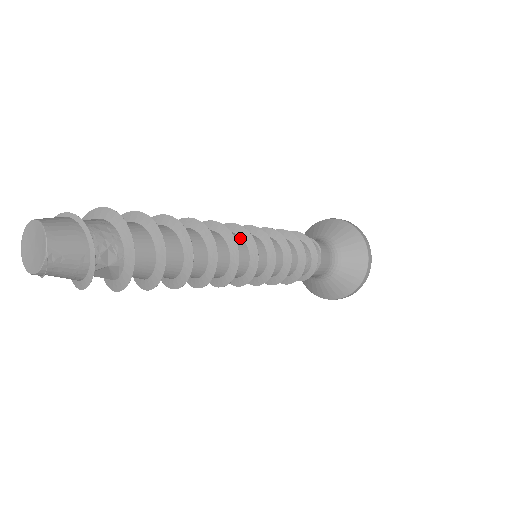
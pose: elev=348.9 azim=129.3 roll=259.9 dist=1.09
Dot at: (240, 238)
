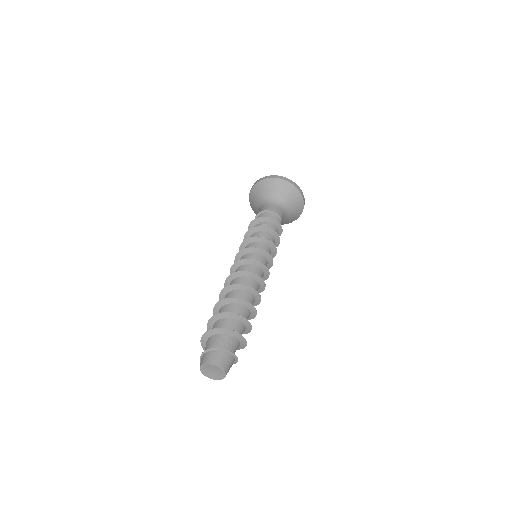
Dot at: (258, 268)
